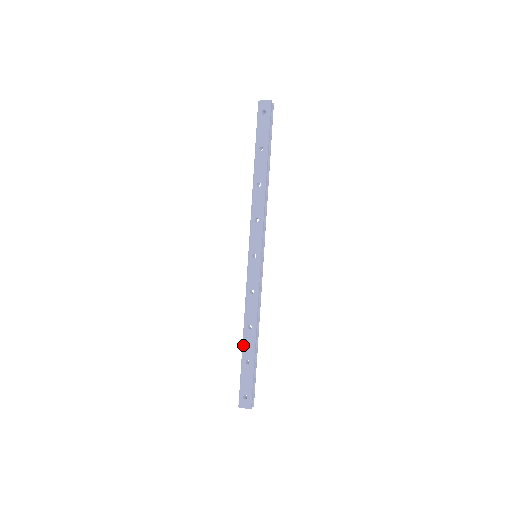
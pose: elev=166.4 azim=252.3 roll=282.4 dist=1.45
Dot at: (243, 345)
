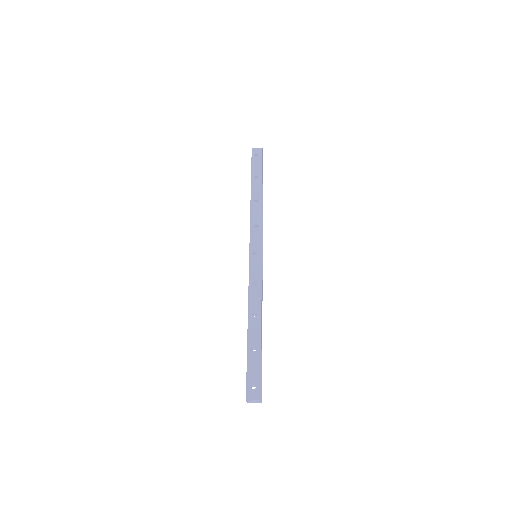
Dot at: (248, 333)
